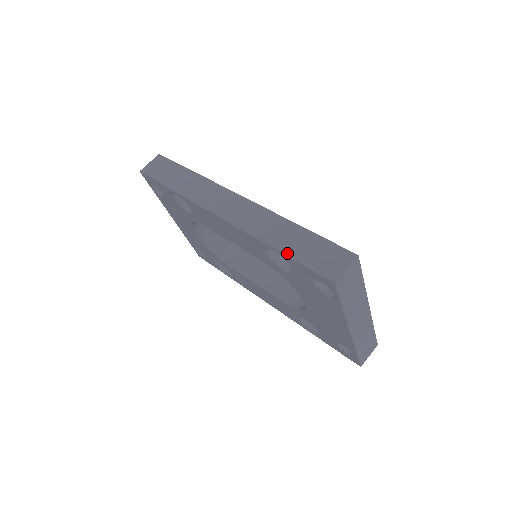
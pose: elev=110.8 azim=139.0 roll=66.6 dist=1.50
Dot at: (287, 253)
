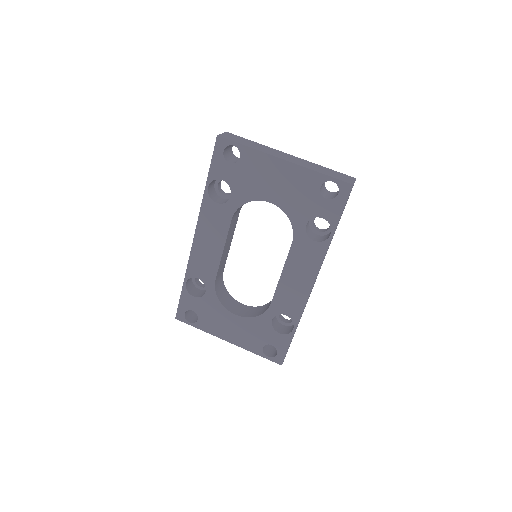
Dot at: (208, 175)
